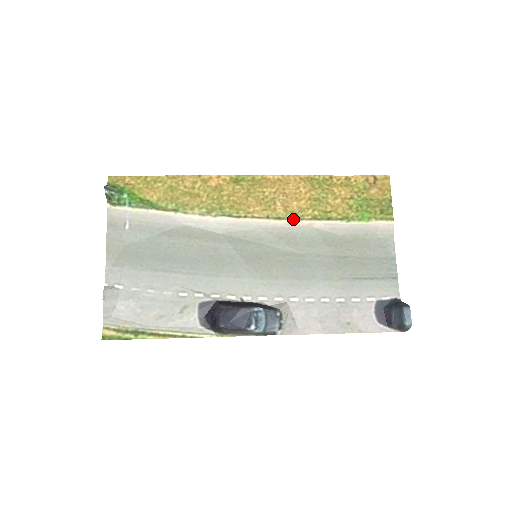
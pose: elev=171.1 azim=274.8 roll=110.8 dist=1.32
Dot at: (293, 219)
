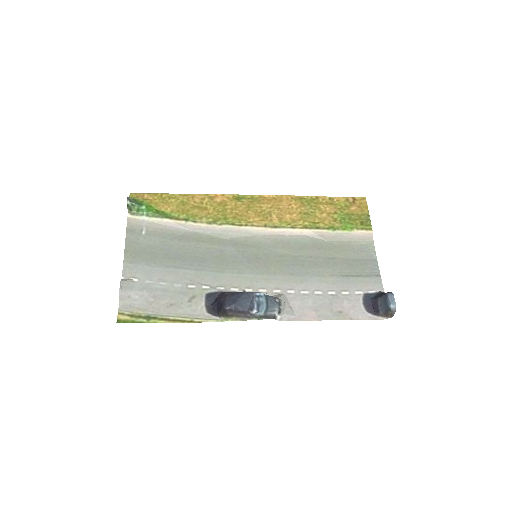
Dot at: (287, 228)
